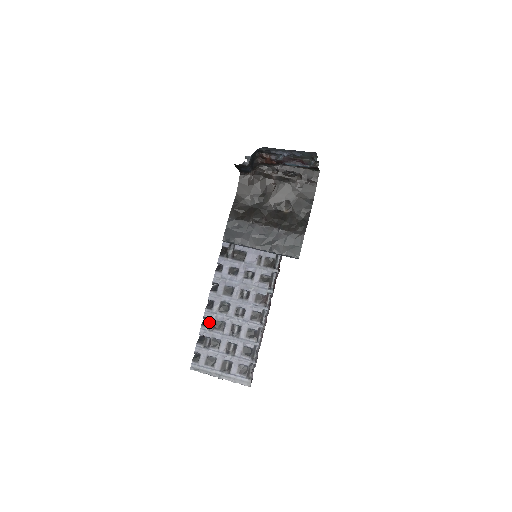
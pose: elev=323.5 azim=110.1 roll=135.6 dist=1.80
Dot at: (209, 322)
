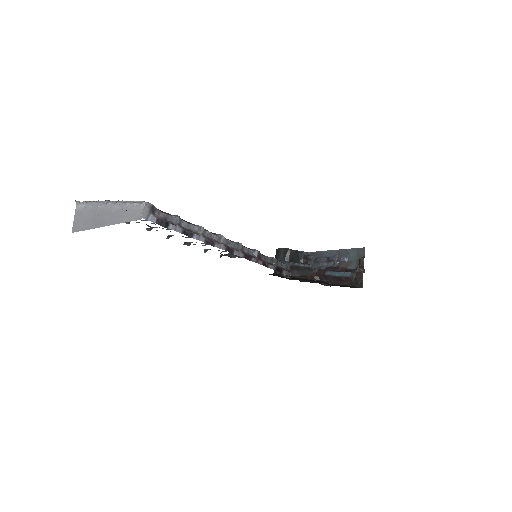
Dot at: occluded
